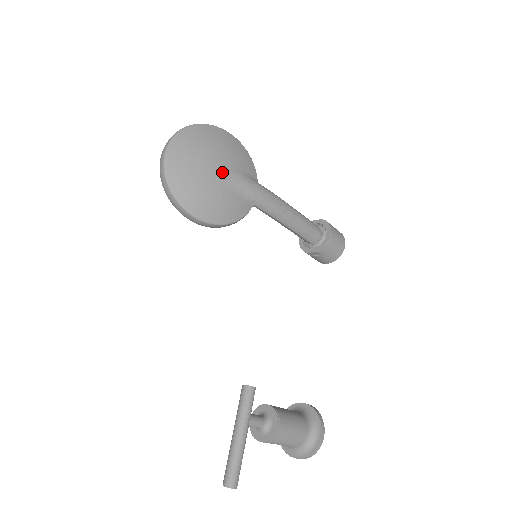
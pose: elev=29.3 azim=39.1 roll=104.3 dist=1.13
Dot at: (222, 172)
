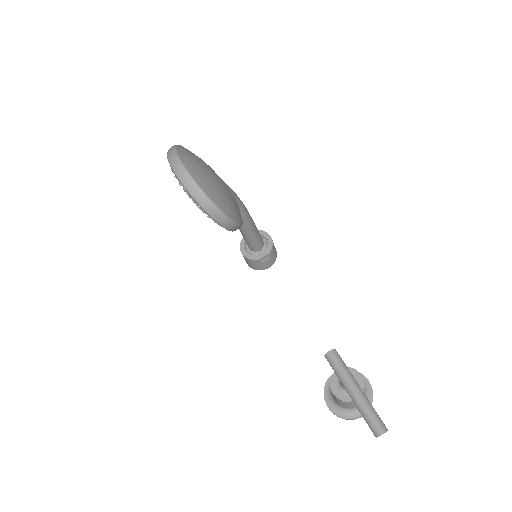
Dot at: (220, 180)
